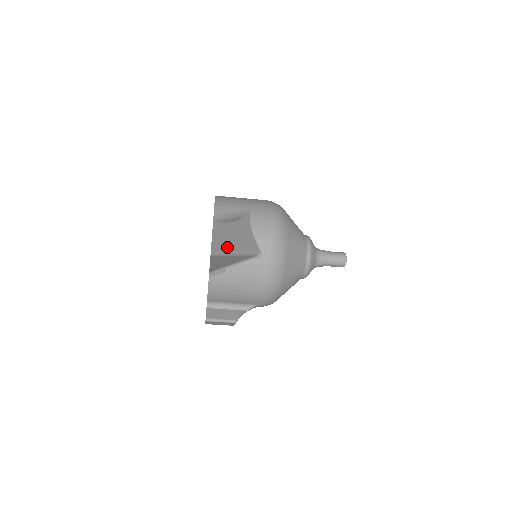
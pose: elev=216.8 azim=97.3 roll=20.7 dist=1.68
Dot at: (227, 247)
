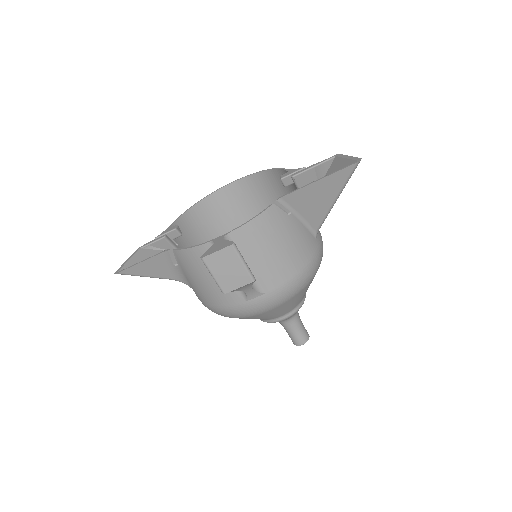
Dot at: occluded
